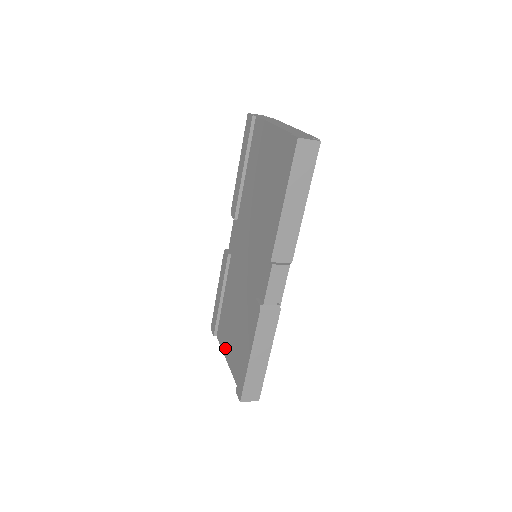
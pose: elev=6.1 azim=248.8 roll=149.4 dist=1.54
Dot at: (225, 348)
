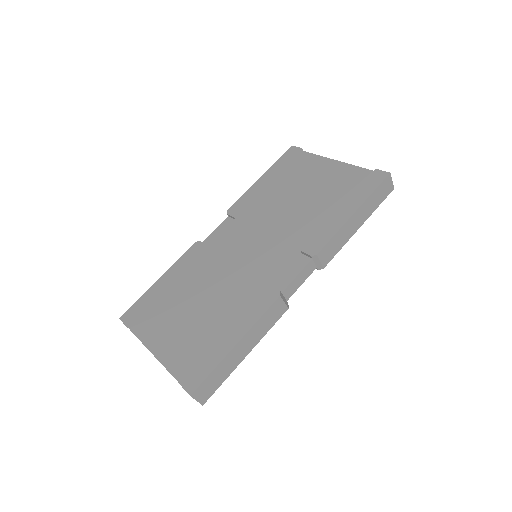
Dot at: (154, 339)
